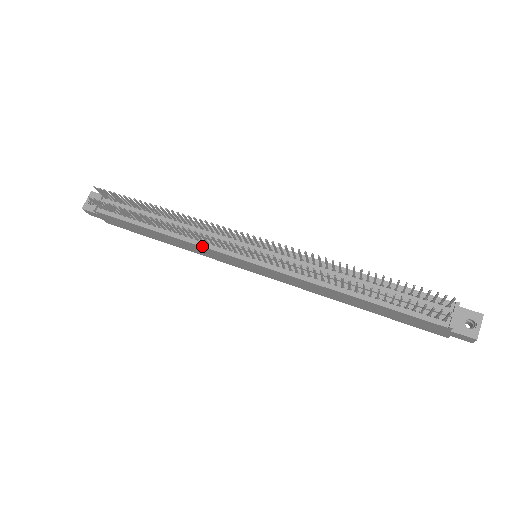
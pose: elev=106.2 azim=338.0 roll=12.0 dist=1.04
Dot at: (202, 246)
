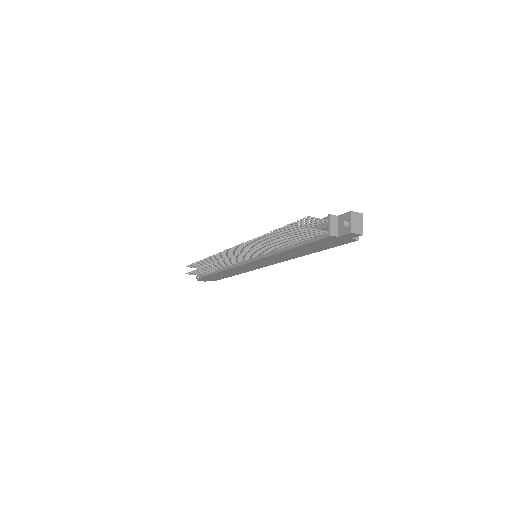
Dot at: (231, 268)
